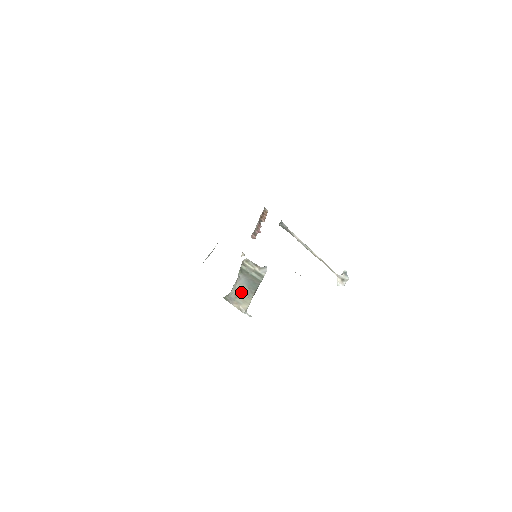
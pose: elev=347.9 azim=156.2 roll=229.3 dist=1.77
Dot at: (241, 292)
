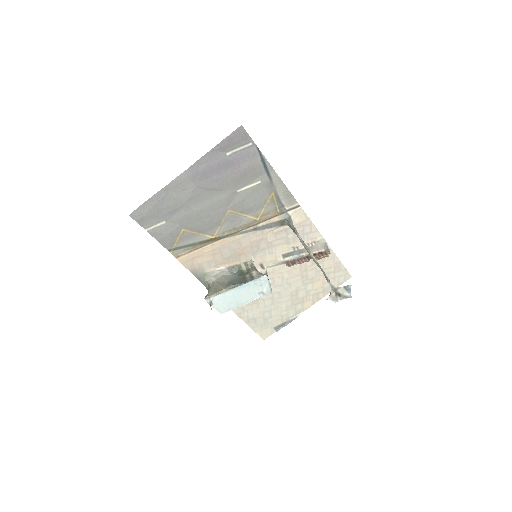
Dot at: (219, 282)
